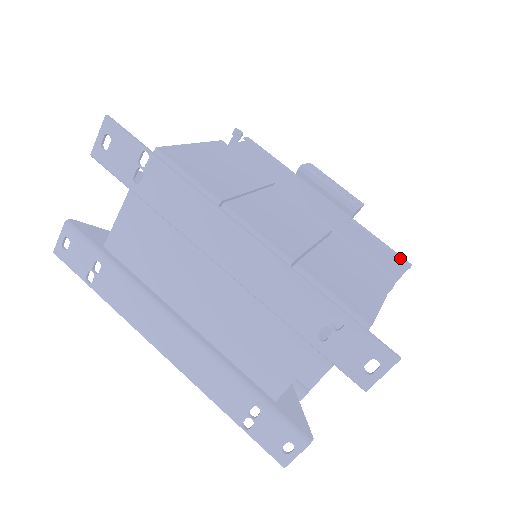
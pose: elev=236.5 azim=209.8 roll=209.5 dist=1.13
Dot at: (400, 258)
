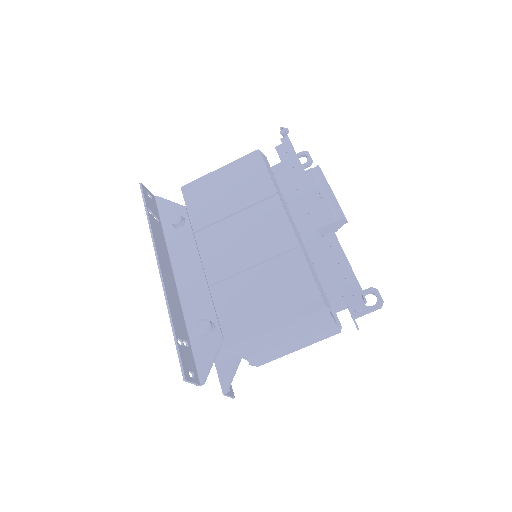
Dot at: (351, 284)
